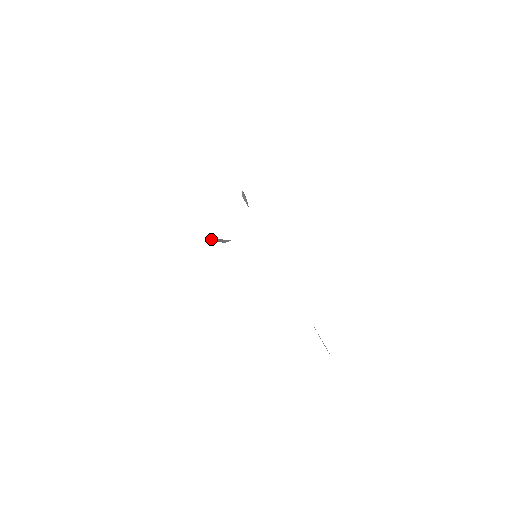
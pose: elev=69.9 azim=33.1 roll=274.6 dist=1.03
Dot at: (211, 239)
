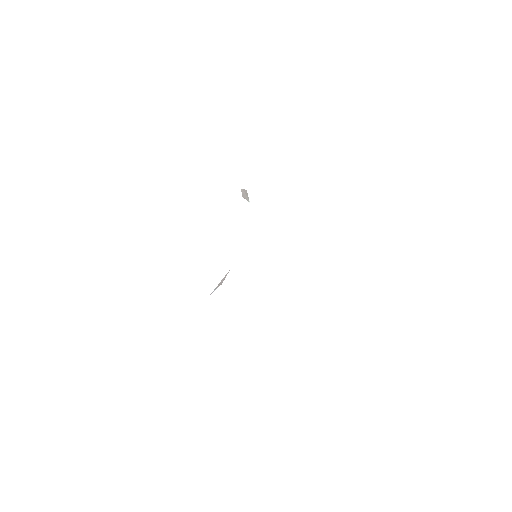
Dot at: (210, 294)
